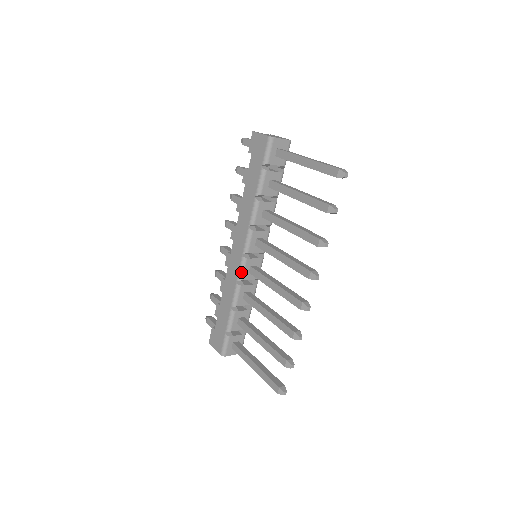
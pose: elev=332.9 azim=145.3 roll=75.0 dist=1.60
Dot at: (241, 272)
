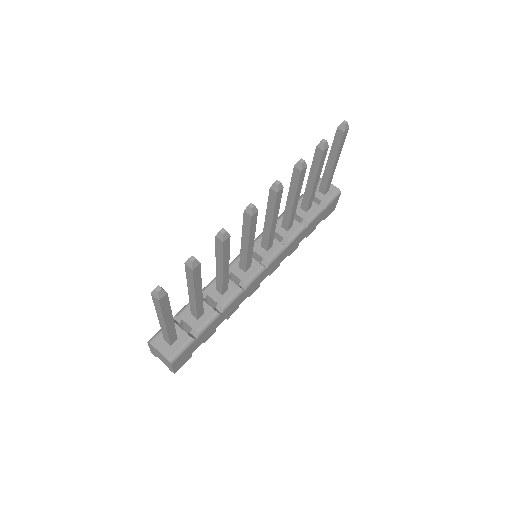
Dot at: (232, 262)
